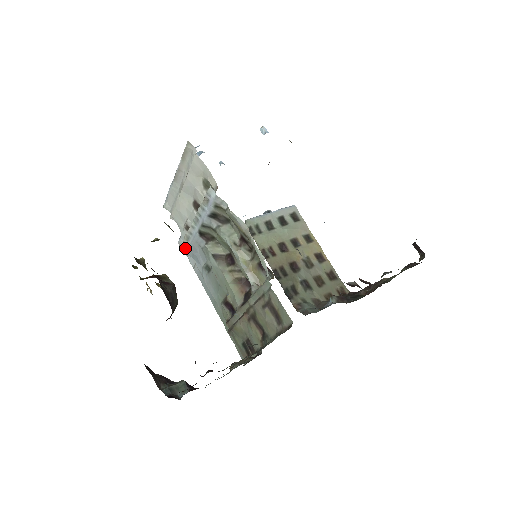
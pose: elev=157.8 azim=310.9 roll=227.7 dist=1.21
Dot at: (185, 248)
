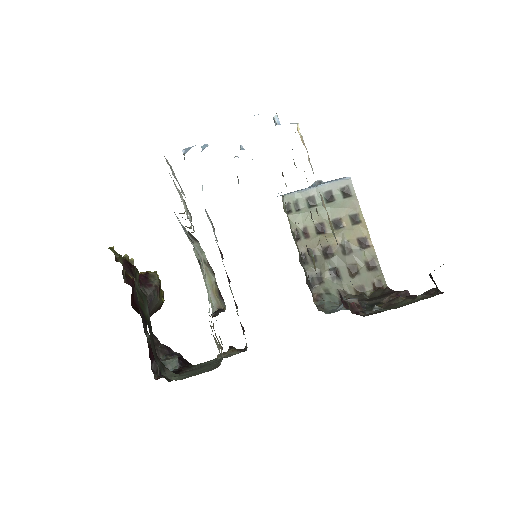
Dot at: occluded
